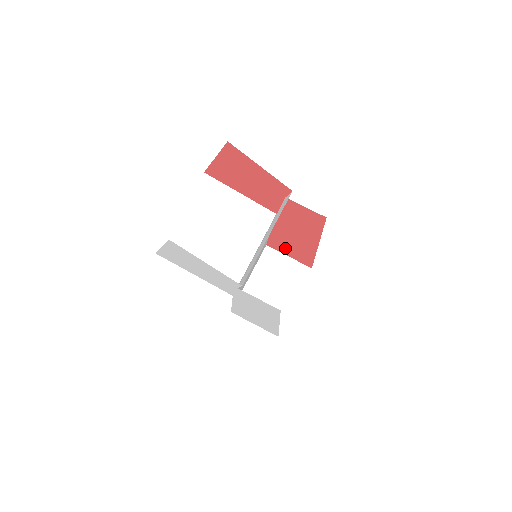
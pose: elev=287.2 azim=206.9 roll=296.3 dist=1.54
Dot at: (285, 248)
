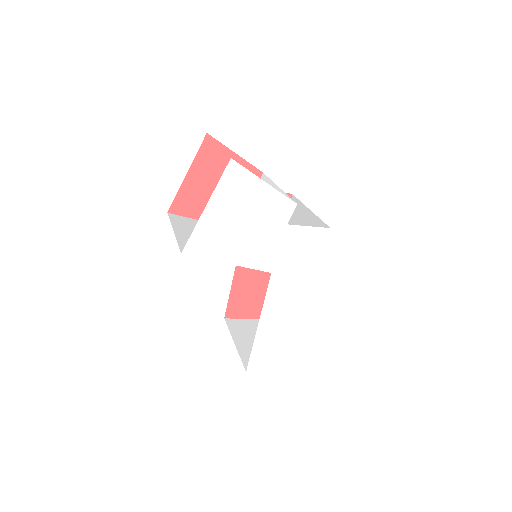
Dot at: (246, 302)
